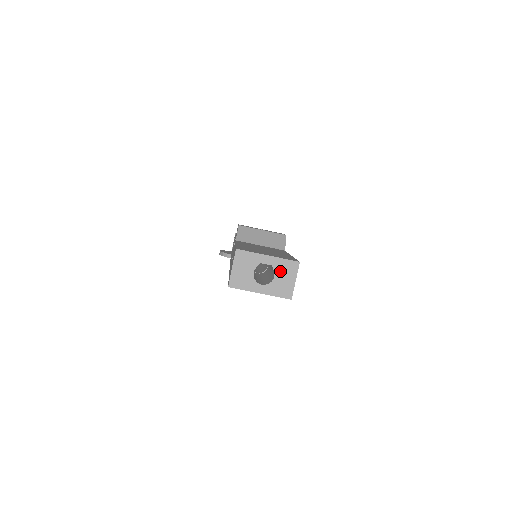
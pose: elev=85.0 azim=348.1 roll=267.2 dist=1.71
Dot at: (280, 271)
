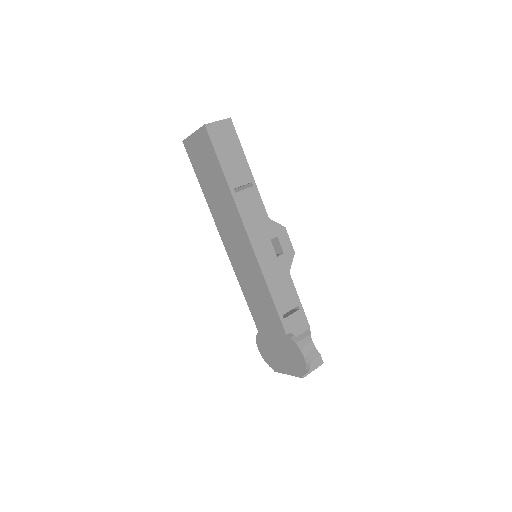
Dot at: occluded
